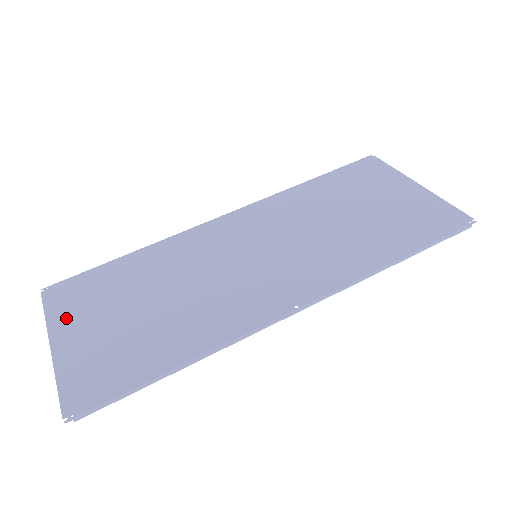
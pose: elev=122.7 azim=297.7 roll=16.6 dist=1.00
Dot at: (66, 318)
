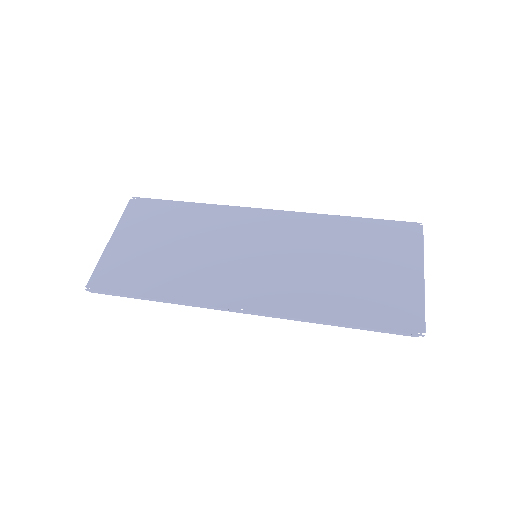
Dot at: (129, 226)
